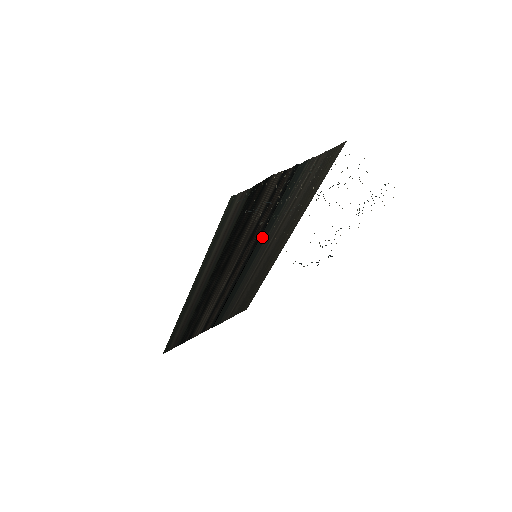
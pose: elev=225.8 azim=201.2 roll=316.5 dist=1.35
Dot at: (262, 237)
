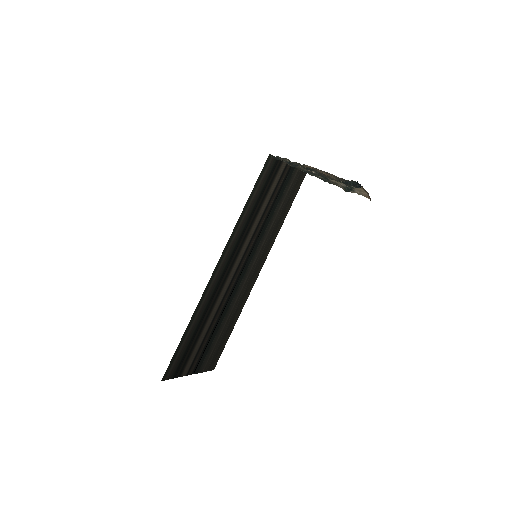
Dot at: (257, 242)
